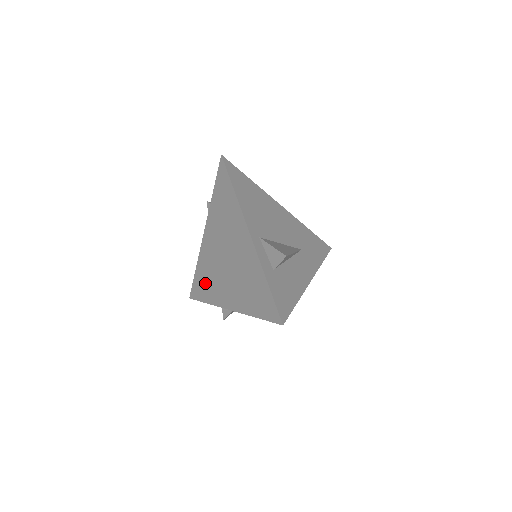
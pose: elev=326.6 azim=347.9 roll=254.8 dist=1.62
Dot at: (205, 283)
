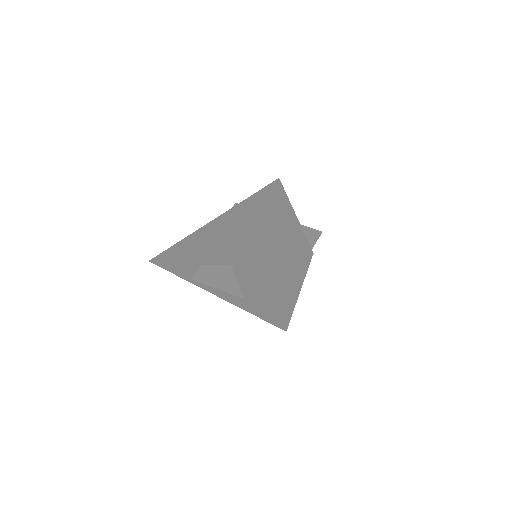
Dot at: (193, 246)
